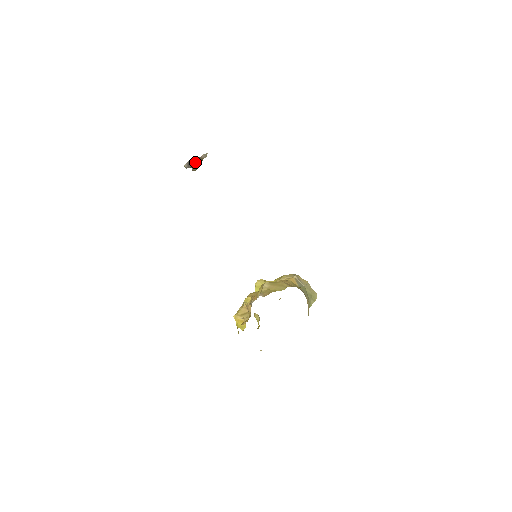
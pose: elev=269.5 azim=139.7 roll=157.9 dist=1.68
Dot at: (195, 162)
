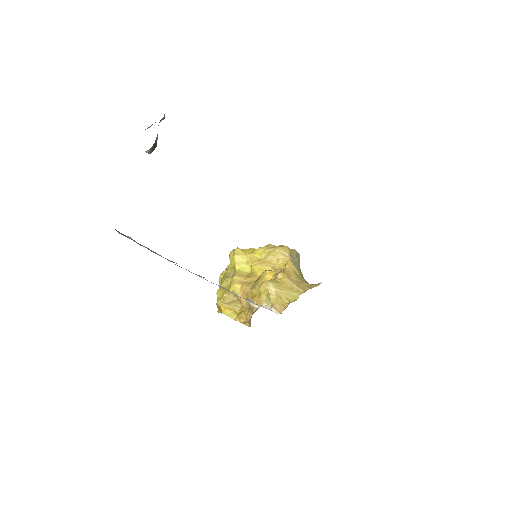
Dot at: occluded
